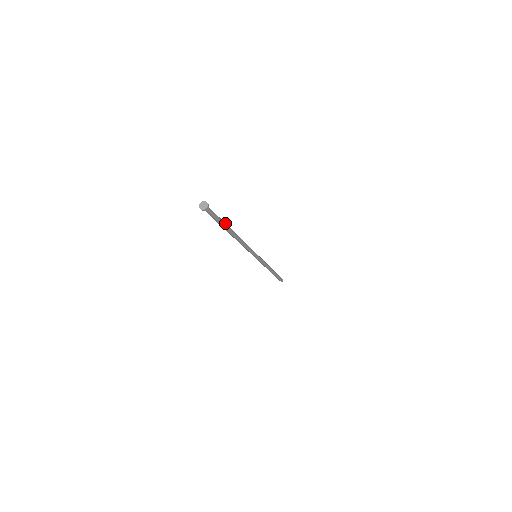
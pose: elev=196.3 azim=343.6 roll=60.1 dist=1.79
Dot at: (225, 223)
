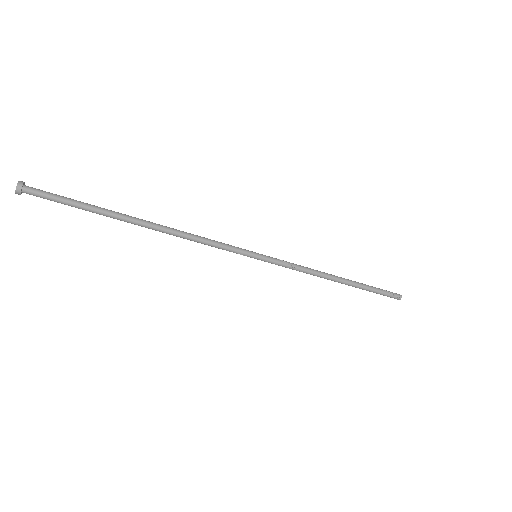
Dot at: (101, 209)
